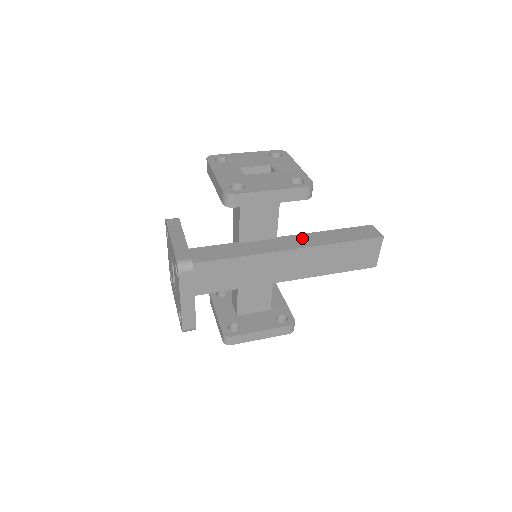
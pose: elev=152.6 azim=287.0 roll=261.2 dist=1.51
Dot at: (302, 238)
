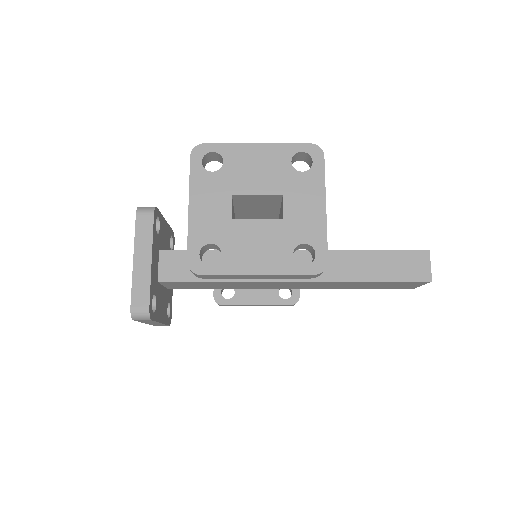
Dot at: occluded
